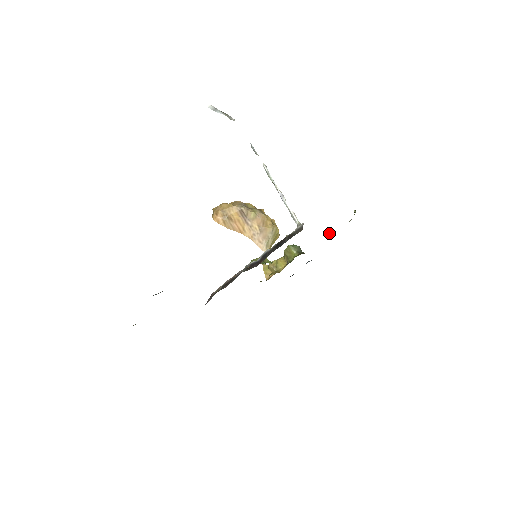
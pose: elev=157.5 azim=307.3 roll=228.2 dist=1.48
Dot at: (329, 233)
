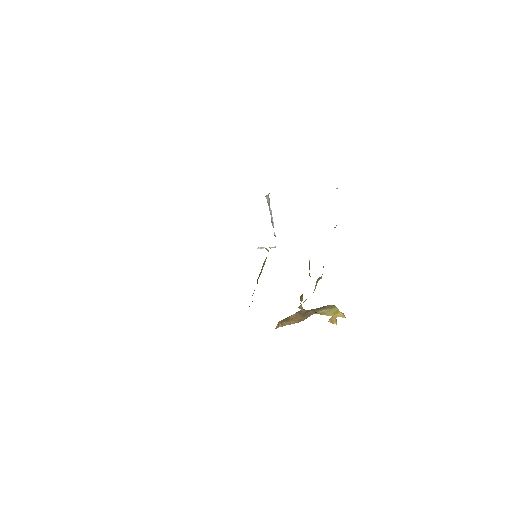
Dot at: occluded
